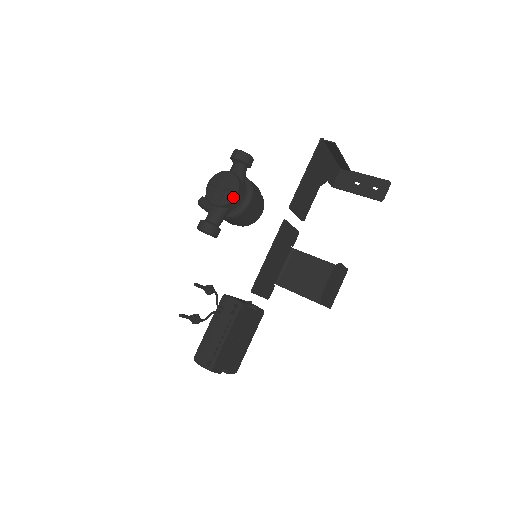
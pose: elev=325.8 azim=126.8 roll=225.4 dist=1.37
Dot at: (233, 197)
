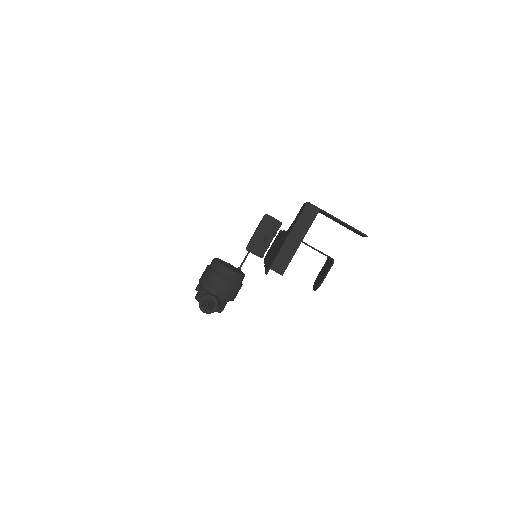
Dot at: occluded
